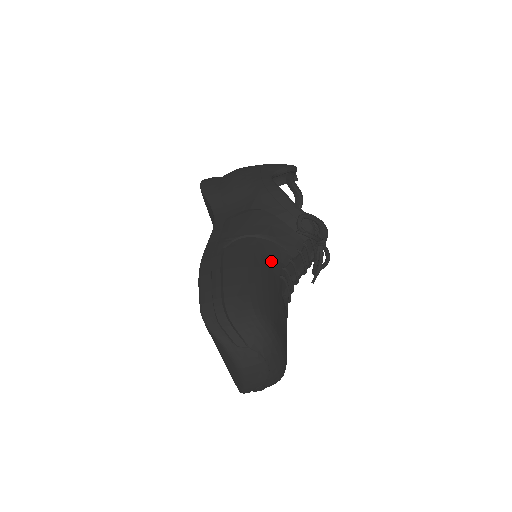
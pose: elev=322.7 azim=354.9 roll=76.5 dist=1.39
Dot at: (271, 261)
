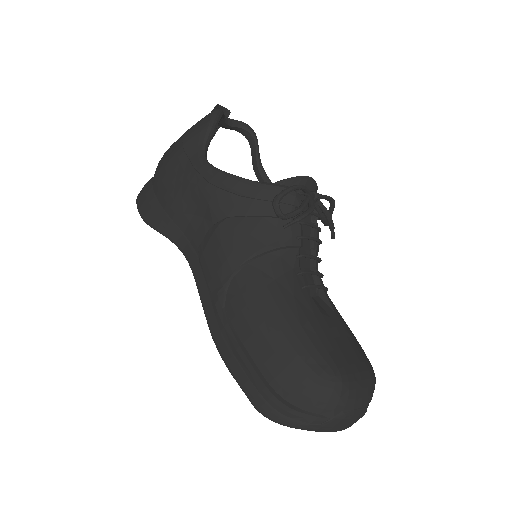
Dot at: (281, 283)
